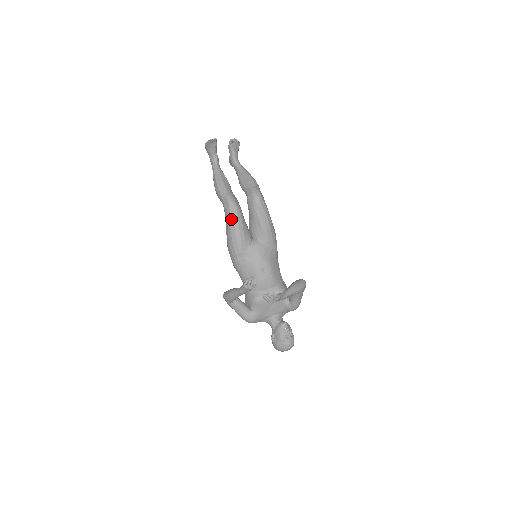
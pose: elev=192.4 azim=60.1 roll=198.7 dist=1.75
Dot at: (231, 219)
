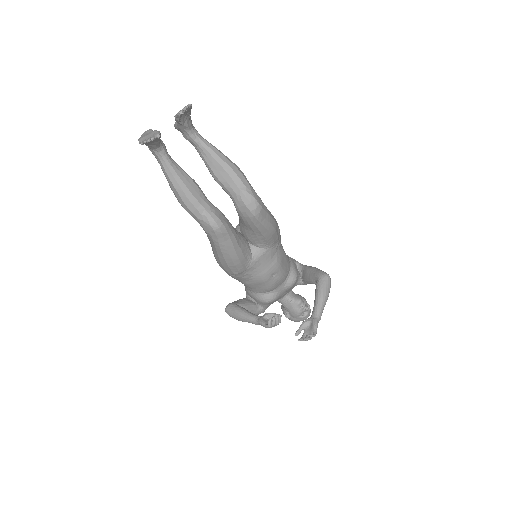
Dot at: (222, 246)
